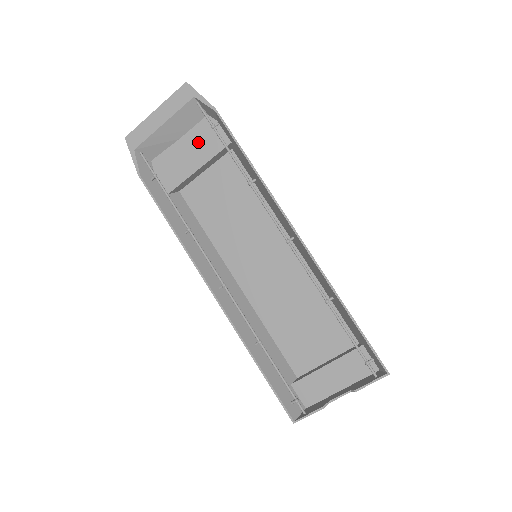
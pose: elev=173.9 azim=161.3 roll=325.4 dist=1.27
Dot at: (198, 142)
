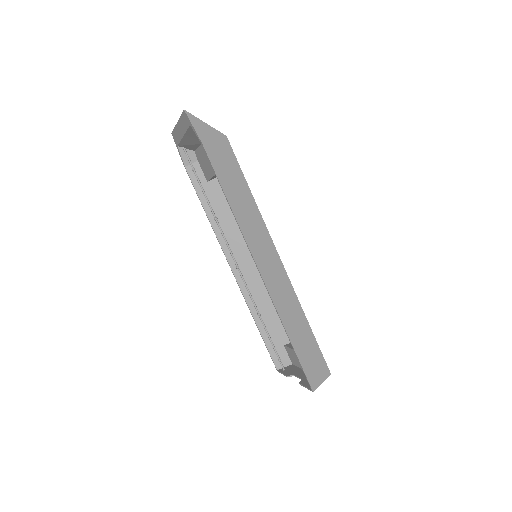
Dot at: occluded
